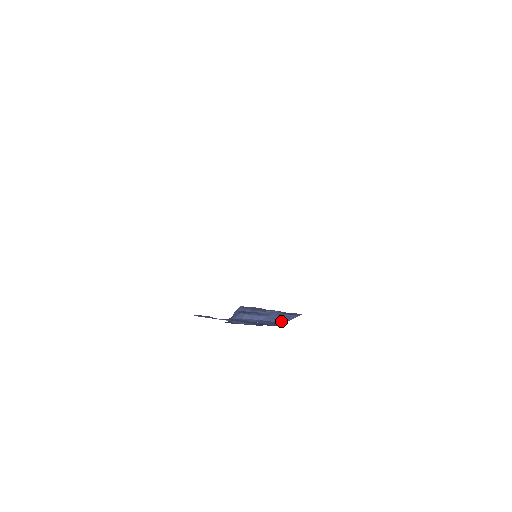
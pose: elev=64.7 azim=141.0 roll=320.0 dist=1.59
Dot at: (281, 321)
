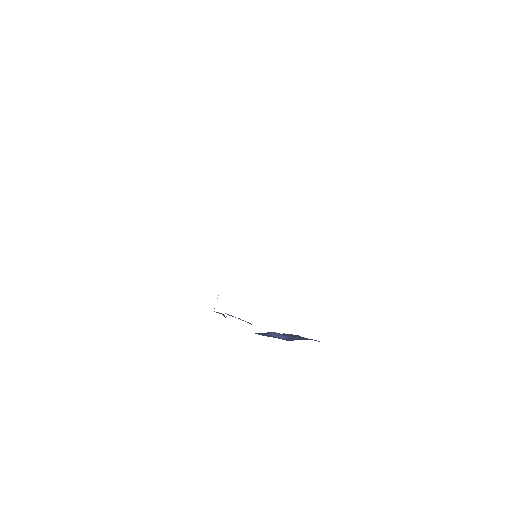
Dot at: occluded
